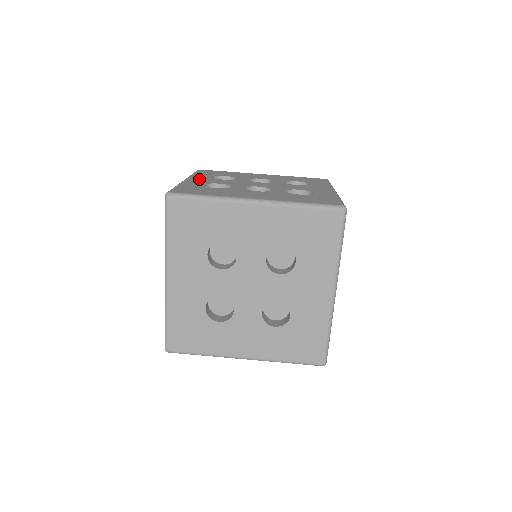
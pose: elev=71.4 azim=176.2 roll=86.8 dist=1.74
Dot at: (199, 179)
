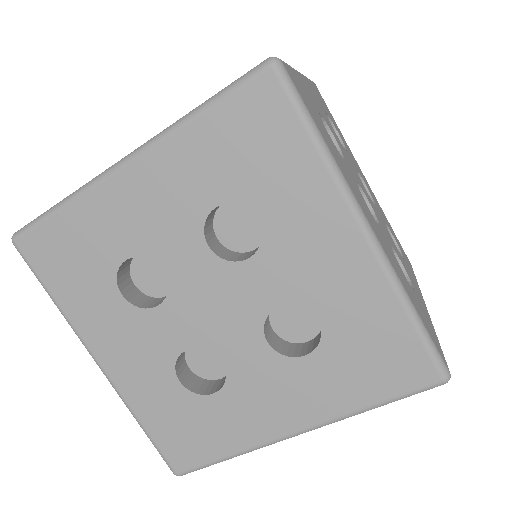
Dot at: occluded
